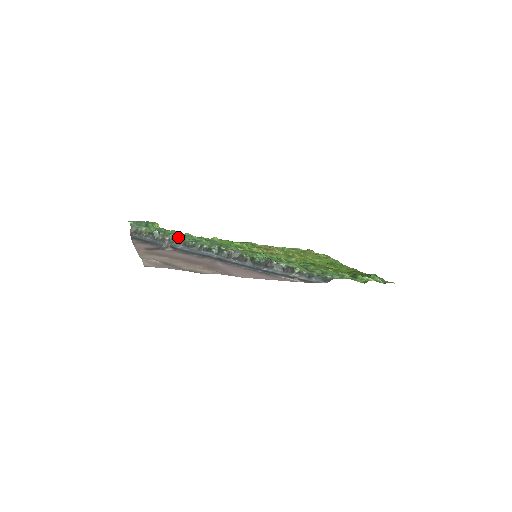
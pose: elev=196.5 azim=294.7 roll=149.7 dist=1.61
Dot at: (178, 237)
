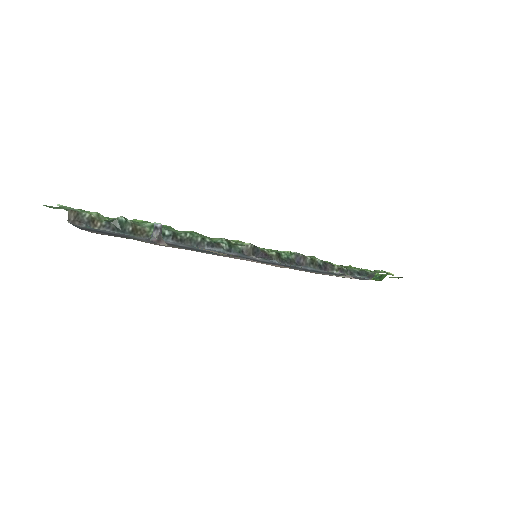
Dot at: occluded
